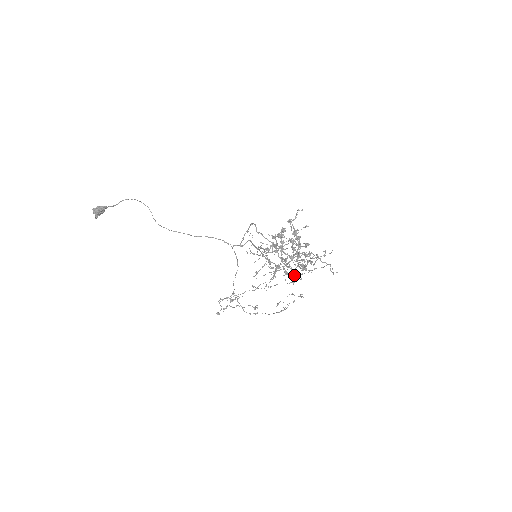
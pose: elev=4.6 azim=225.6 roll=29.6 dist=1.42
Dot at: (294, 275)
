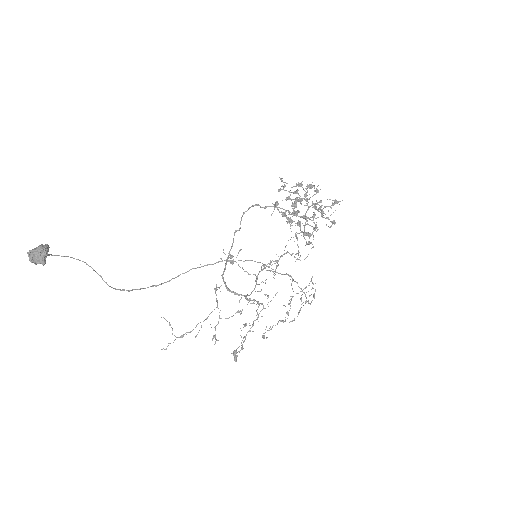
Dot at: (328, 218)
